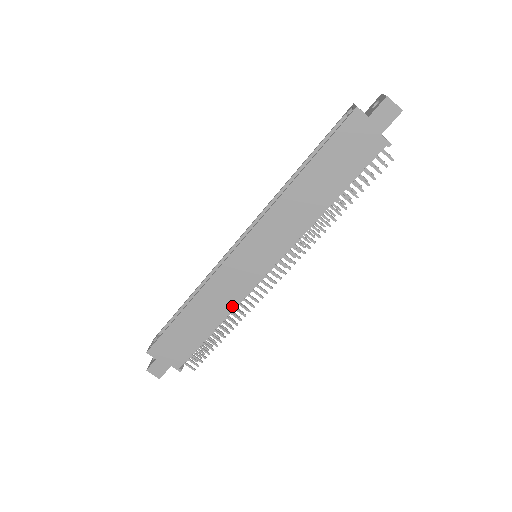
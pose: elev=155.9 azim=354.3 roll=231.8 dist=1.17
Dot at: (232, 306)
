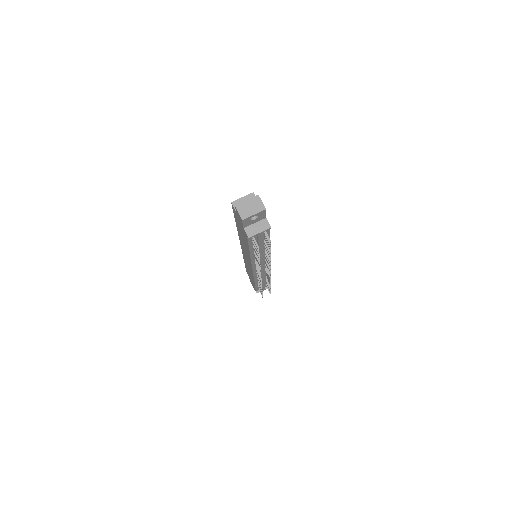
Dot at: (253, 277)
